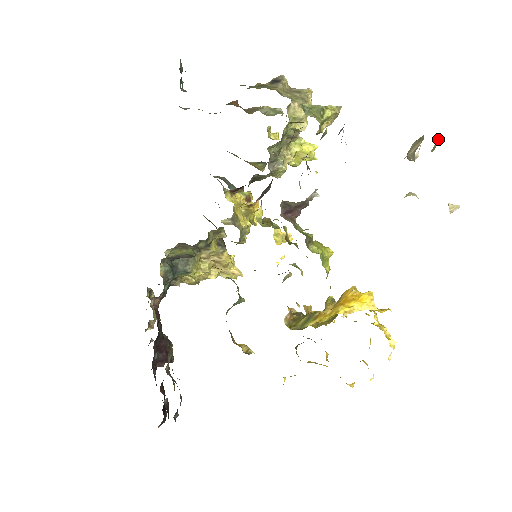
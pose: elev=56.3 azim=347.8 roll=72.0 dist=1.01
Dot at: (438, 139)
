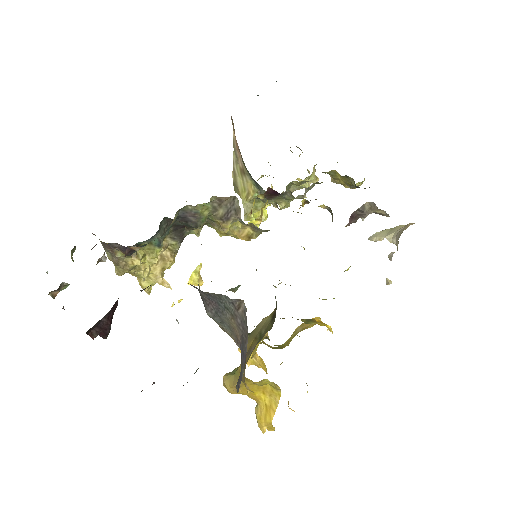
Dot at: occluded
